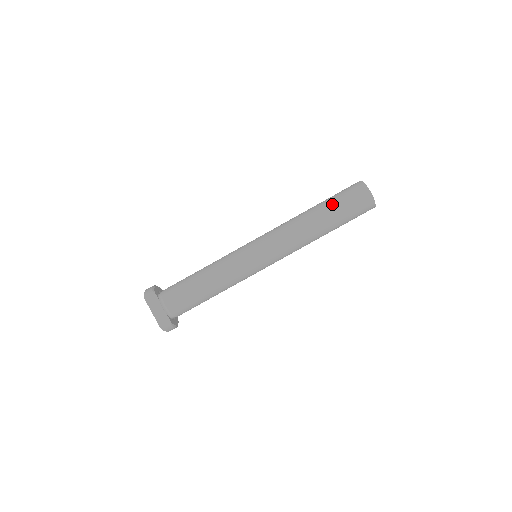
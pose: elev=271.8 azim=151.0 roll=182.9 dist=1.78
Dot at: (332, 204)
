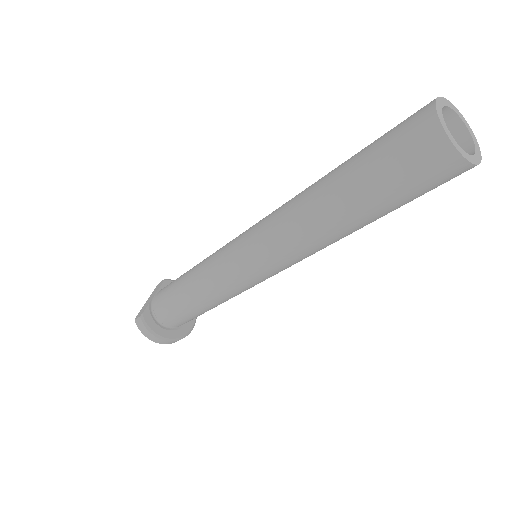
Dot at: occluded
